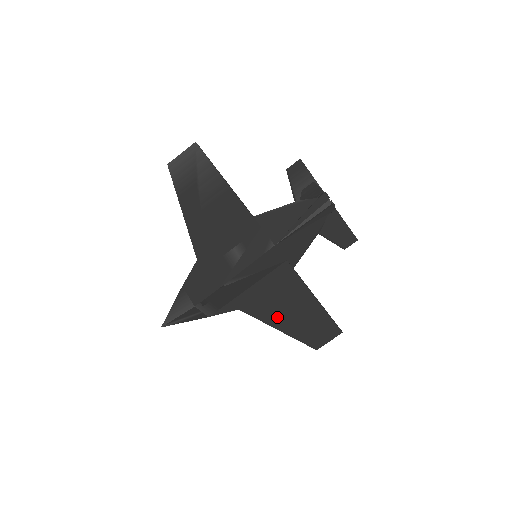
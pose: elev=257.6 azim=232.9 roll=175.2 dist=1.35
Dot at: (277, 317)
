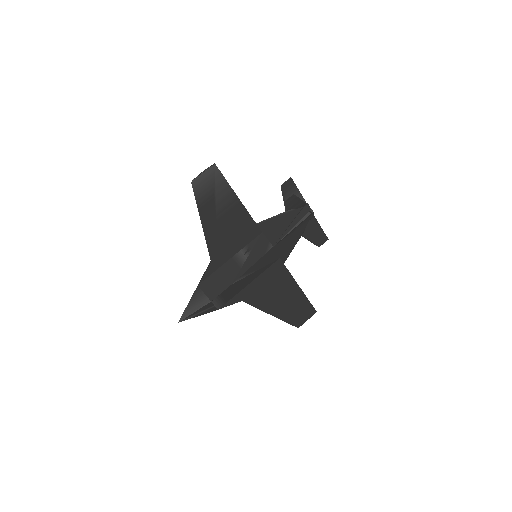
Dot at: (271, 304)
